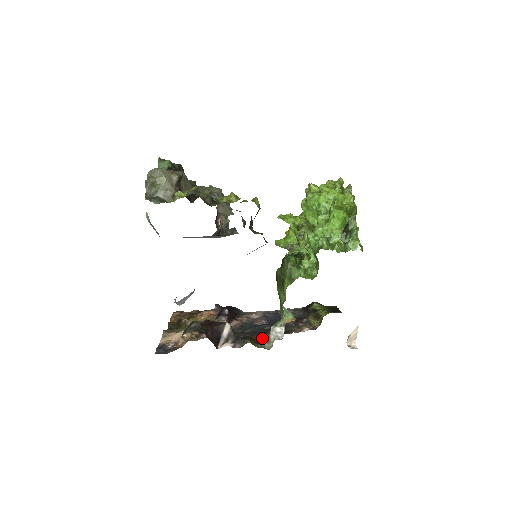
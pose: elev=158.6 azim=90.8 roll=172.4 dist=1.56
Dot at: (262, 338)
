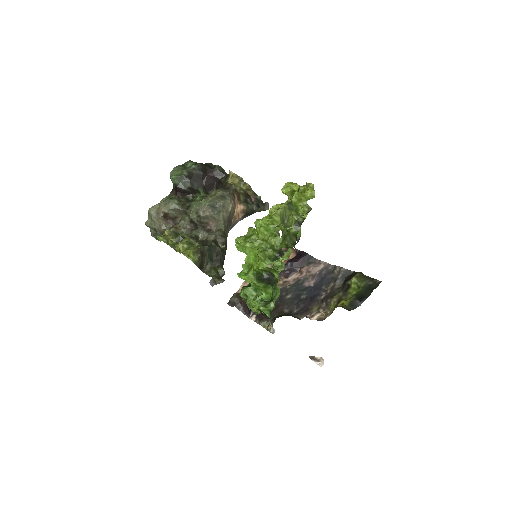
Dot at: (274, 320)
